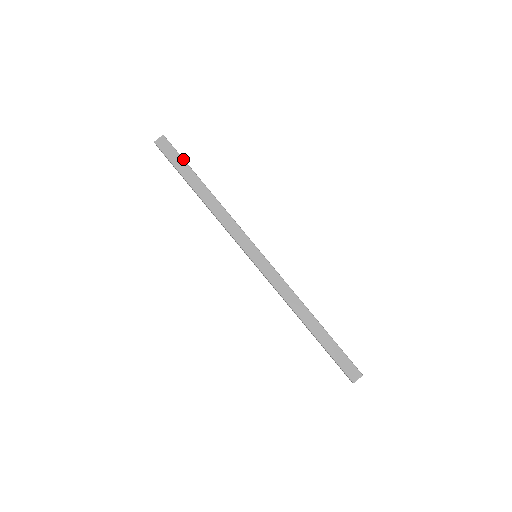
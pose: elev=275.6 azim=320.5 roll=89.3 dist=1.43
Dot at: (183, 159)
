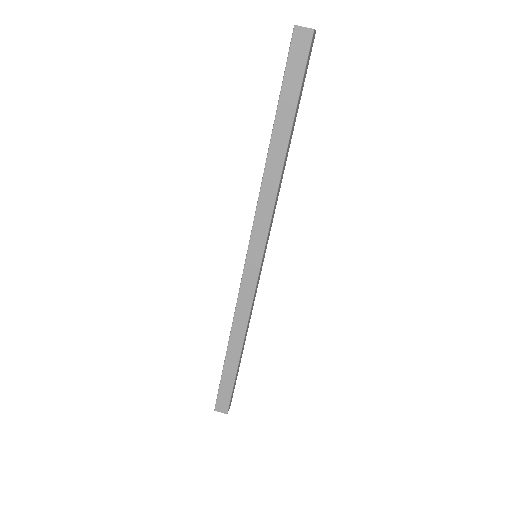
Dot at: (300, 88)
